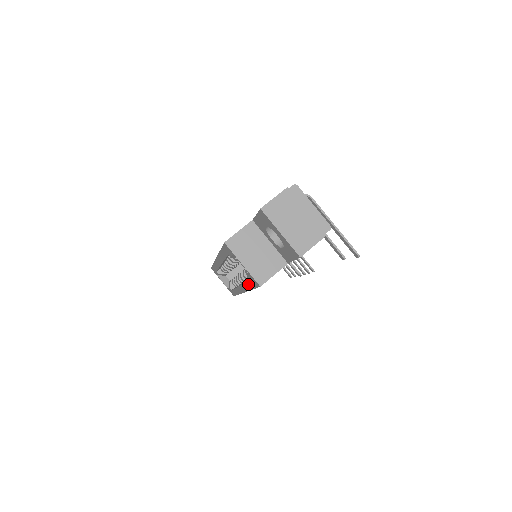
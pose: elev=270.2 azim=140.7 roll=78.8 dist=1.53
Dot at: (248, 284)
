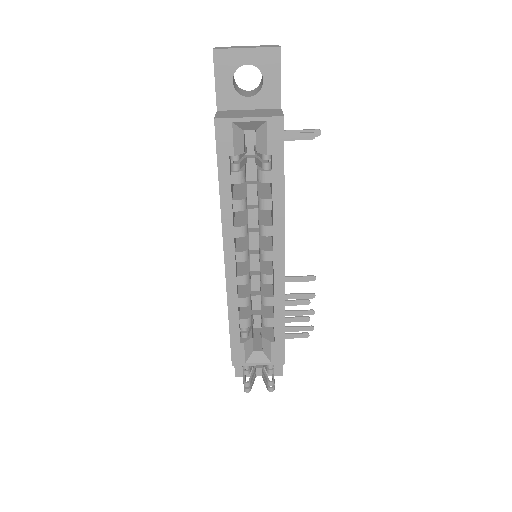
Dot at: (275, 181)
